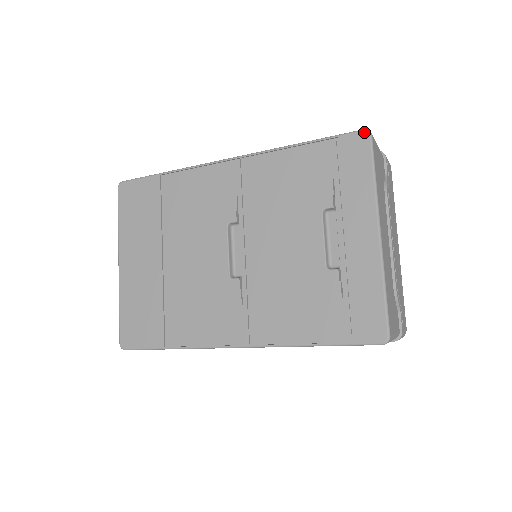
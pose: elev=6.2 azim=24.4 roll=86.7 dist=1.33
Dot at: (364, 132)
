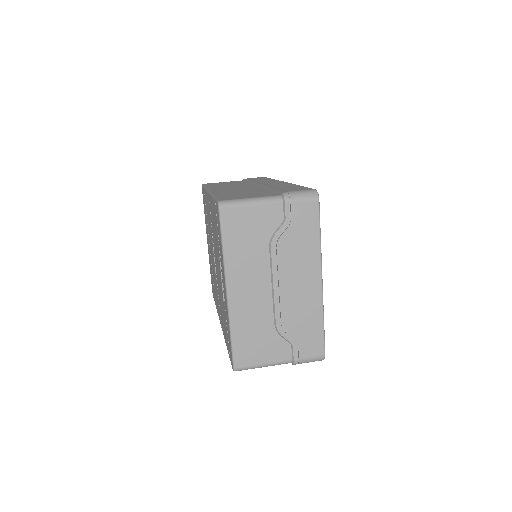
Dot at: (217, 204)
